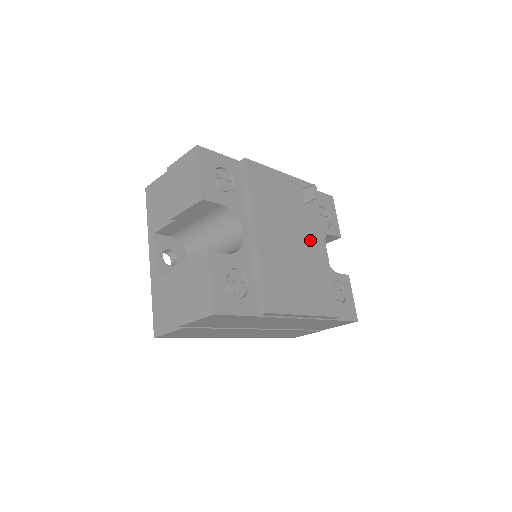
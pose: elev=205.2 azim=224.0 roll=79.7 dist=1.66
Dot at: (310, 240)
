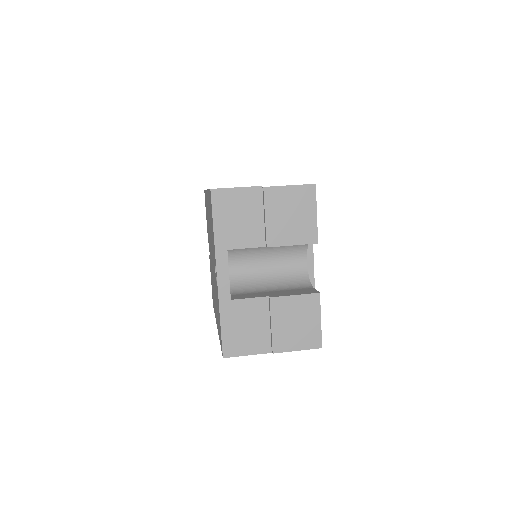
Dot at: occluded
